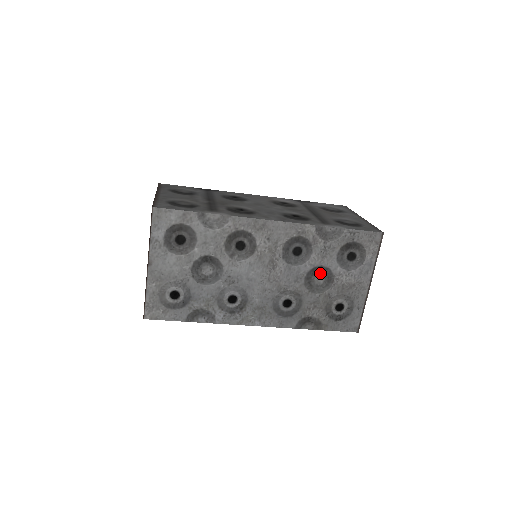
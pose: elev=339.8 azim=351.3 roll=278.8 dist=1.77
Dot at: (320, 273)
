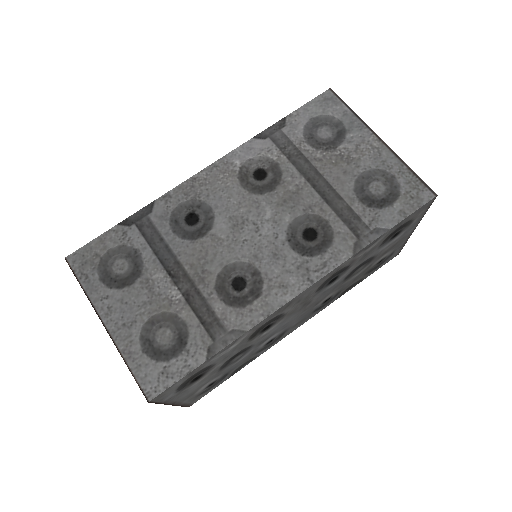
Dot at: (360, 267)
